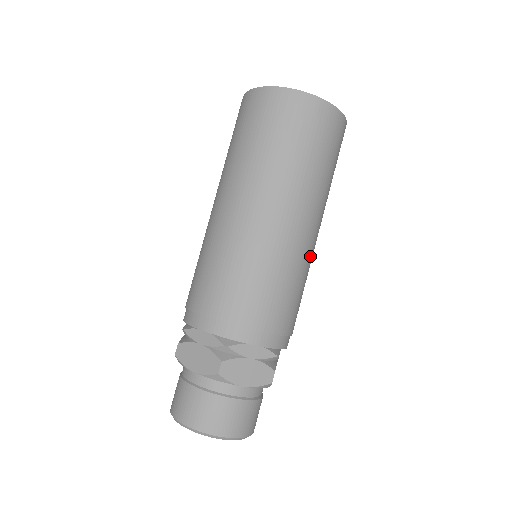
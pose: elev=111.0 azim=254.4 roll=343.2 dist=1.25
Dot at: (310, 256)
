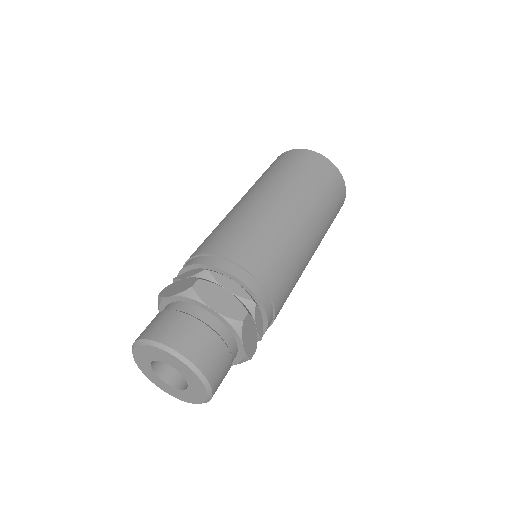
Dot at: (302, 248)
